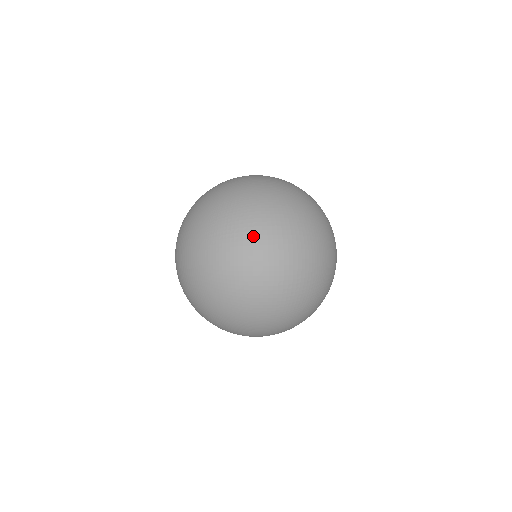
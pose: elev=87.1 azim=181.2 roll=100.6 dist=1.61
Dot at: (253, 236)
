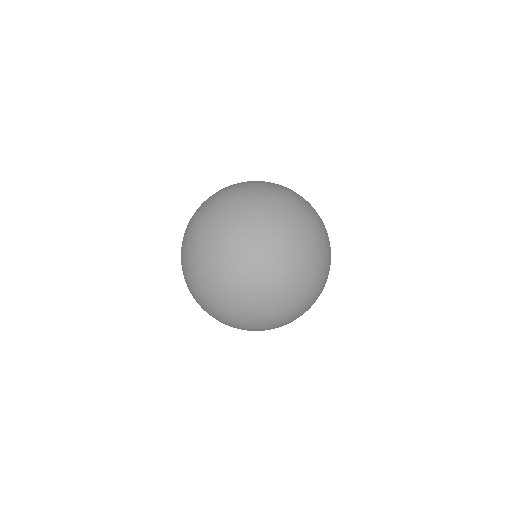
Dot at: (193, 252)
